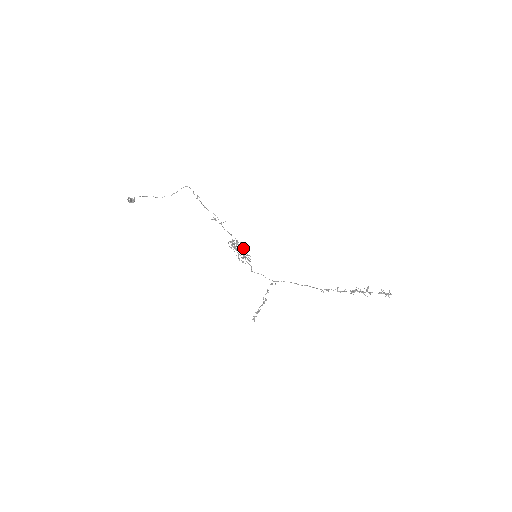
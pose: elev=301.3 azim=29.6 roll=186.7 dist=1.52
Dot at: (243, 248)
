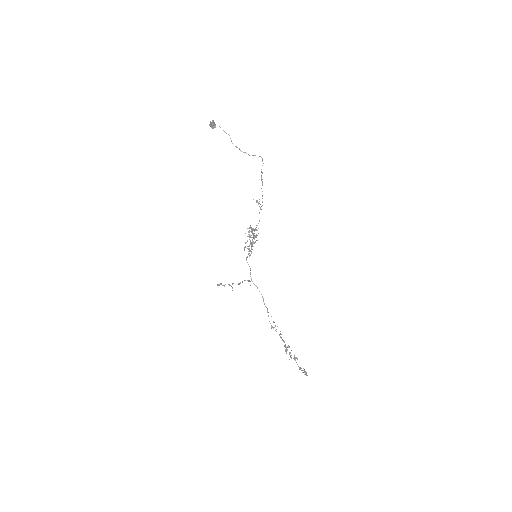
Dot at: (252, 243)
